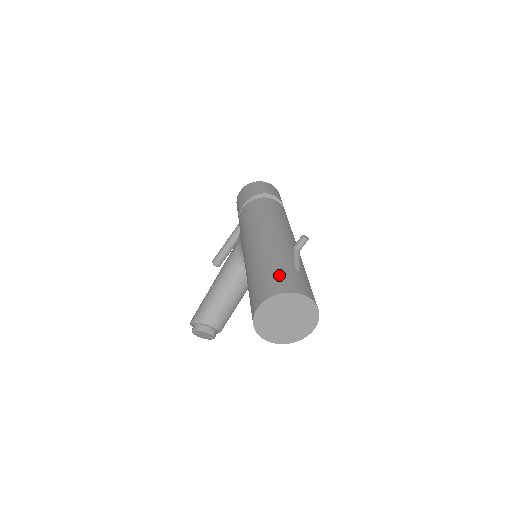
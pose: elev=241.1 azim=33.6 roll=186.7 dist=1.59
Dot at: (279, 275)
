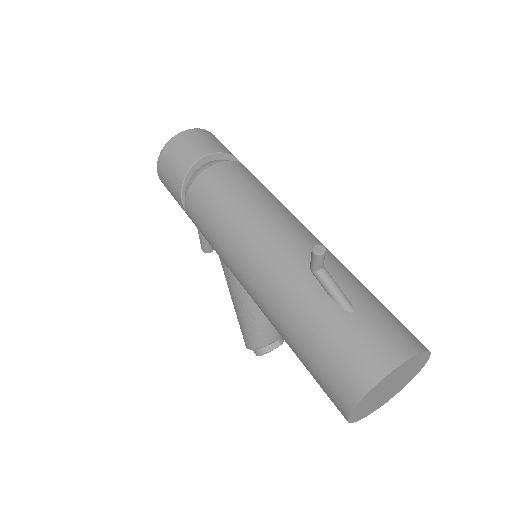
Dot at: (336, 351)
